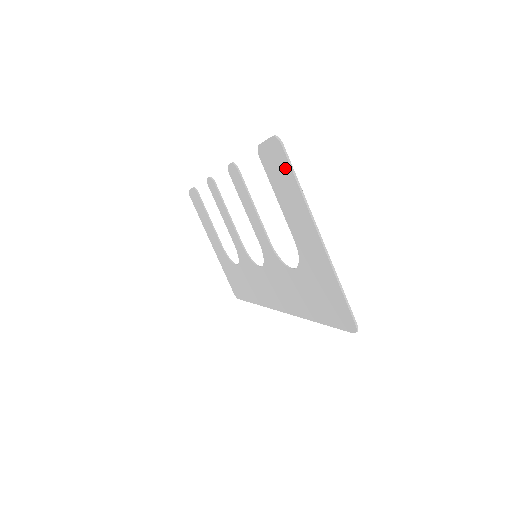
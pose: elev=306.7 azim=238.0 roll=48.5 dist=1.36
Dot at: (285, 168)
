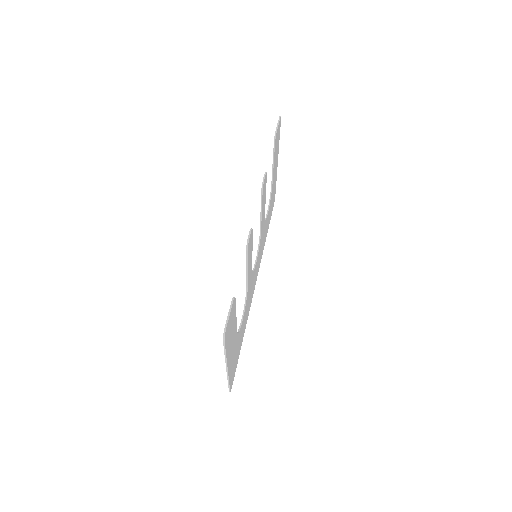
Dot at: (226, 339)
